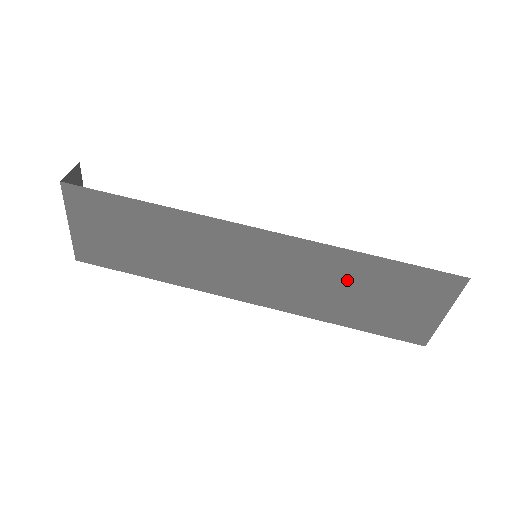
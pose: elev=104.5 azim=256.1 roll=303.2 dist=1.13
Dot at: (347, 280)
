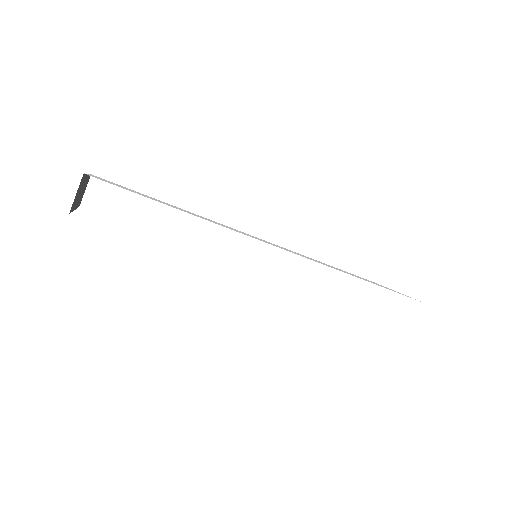
Dot at: occluded
